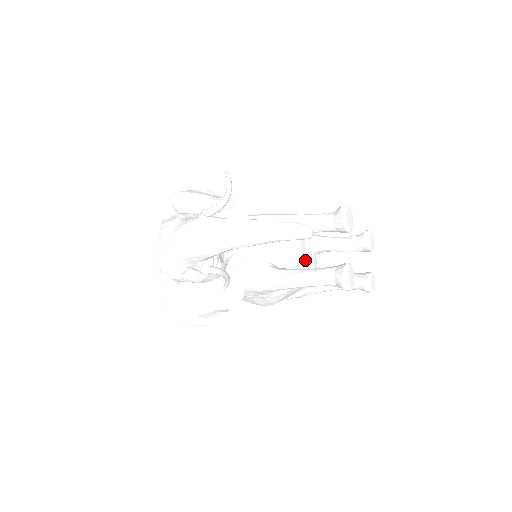
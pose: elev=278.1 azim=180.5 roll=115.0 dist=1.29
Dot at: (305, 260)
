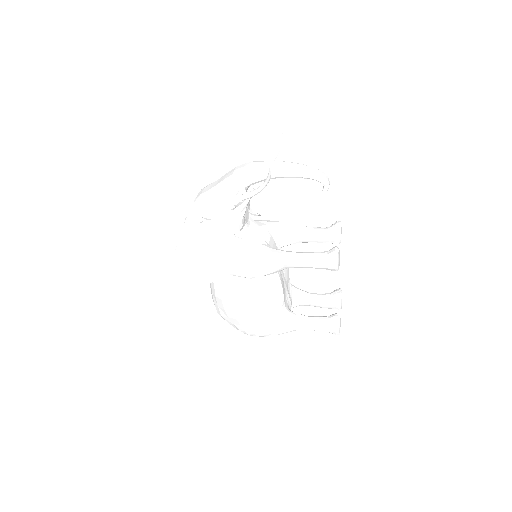
Dot at: (287, 290)
